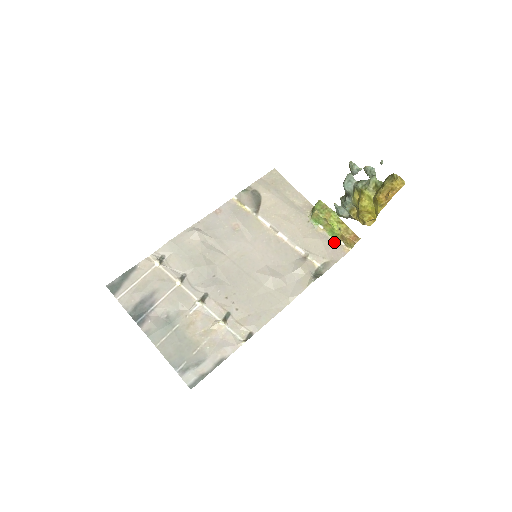
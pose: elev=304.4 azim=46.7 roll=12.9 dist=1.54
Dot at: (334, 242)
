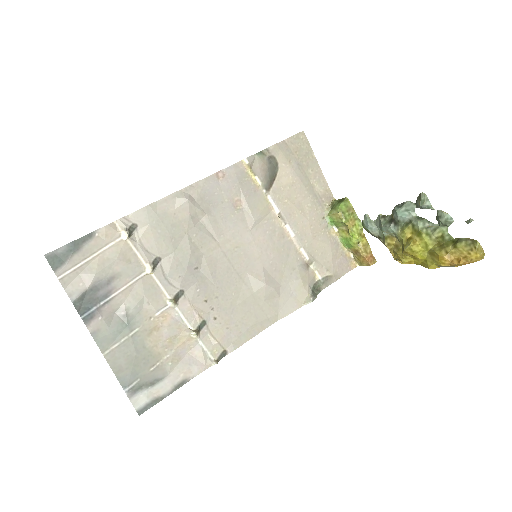
Dot at: (344, 252)
